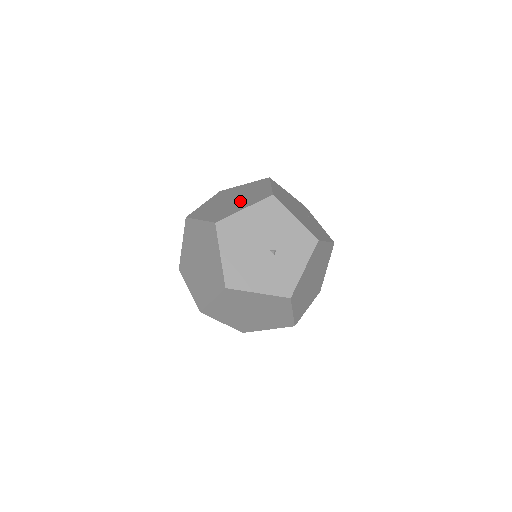
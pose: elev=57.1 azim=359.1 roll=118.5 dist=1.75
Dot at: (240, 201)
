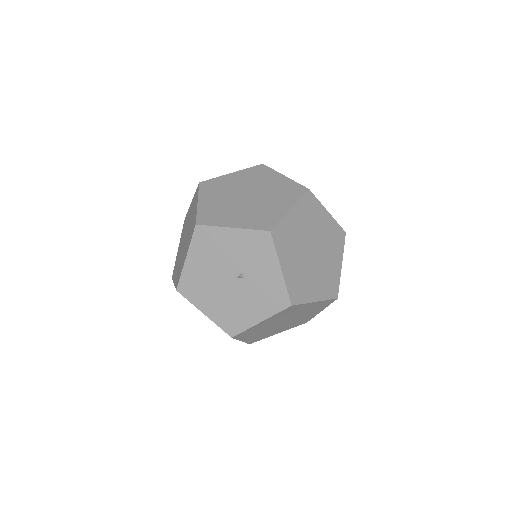
Dot at: (186, 242)
